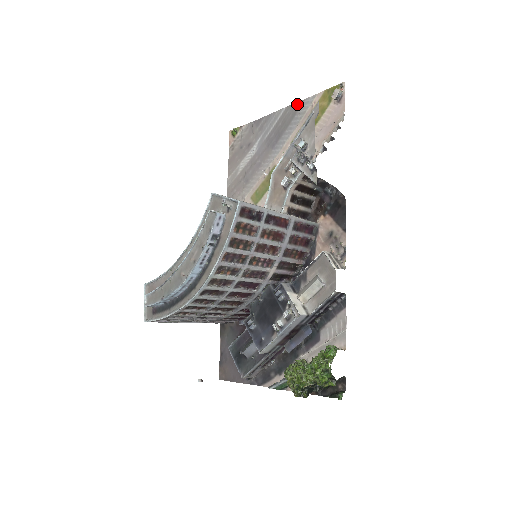
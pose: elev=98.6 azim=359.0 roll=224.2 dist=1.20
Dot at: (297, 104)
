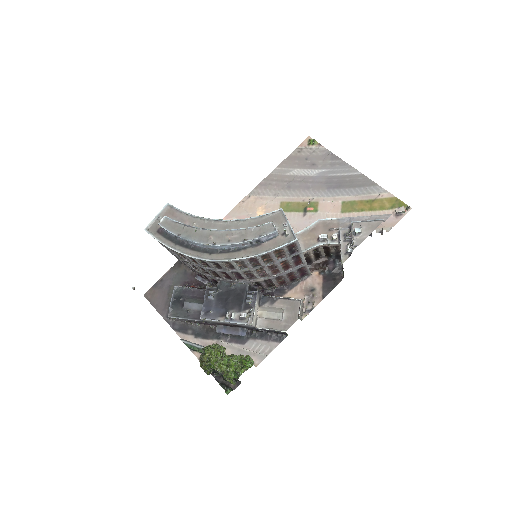
Dot at: (371, 181)
